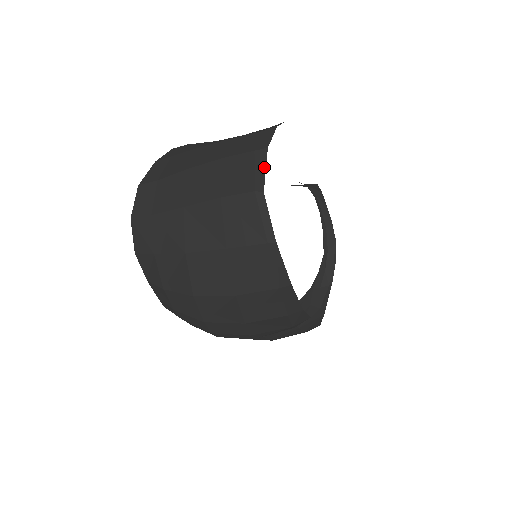
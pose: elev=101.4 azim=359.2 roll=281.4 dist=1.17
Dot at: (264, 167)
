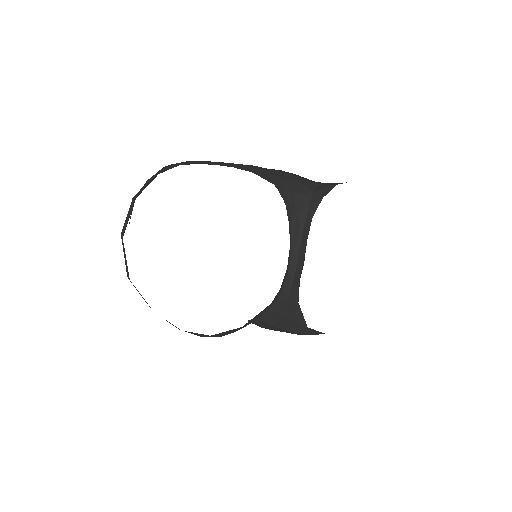
Dot at: occluded
